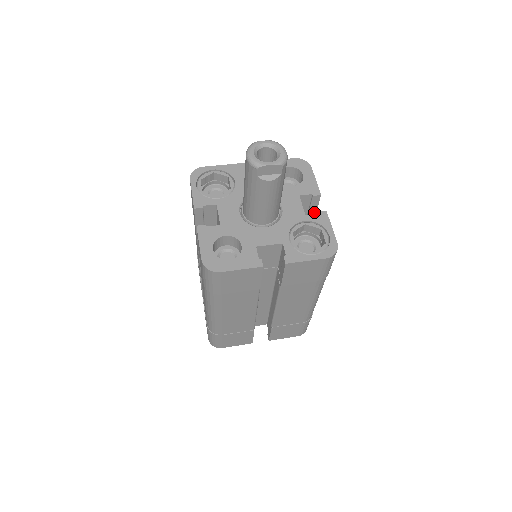
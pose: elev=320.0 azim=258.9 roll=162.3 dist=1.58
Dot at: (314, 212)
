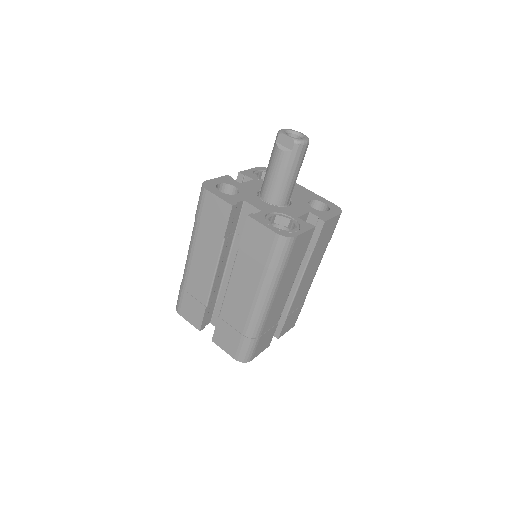
Dot at: (315, 241)
